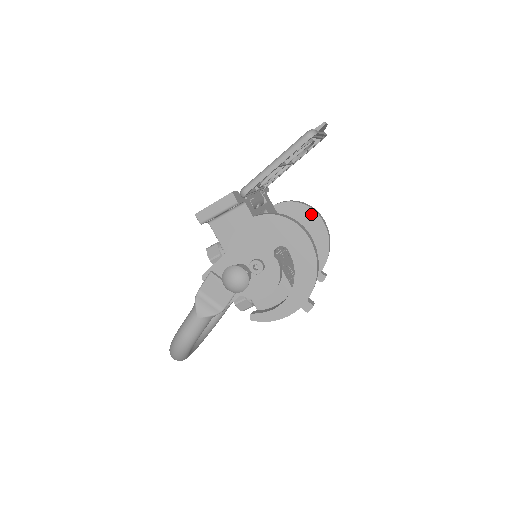
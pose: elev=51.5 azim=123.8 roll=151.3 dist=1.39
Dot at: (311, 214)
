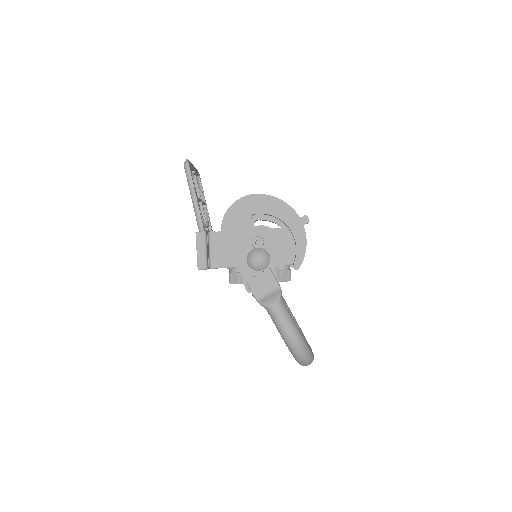
Dot at: occluded
